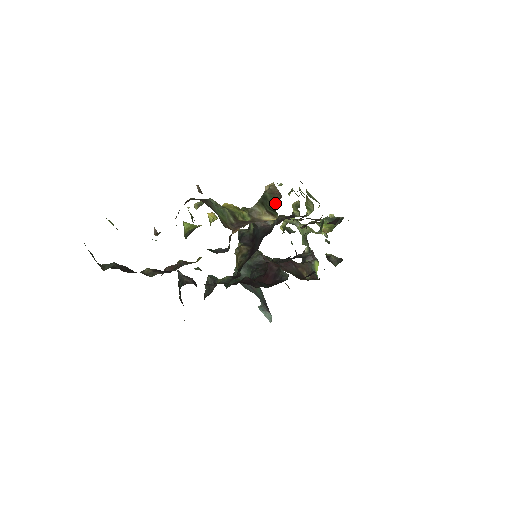
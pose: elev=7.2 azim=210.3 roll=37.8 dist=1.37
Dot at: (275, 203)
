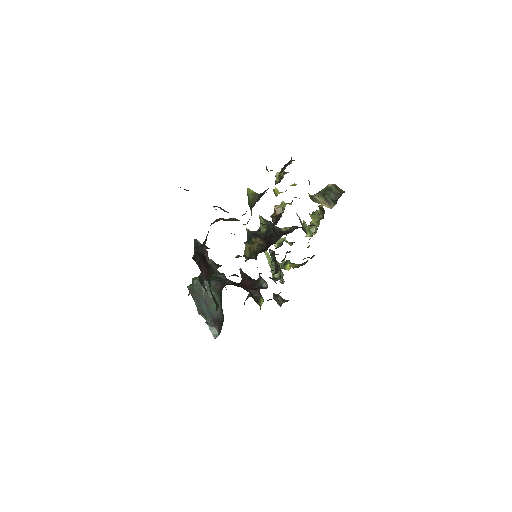
Dot at: (339, 194)
